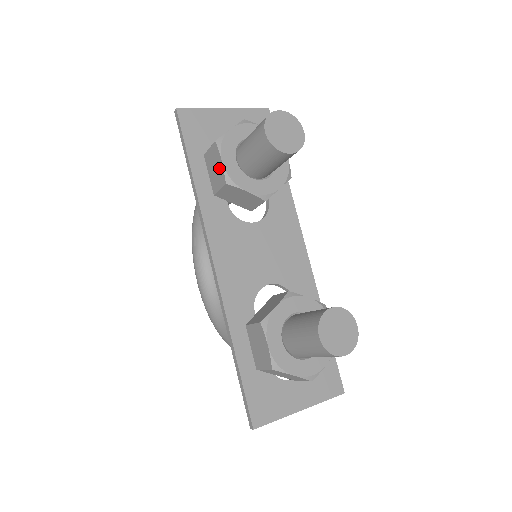
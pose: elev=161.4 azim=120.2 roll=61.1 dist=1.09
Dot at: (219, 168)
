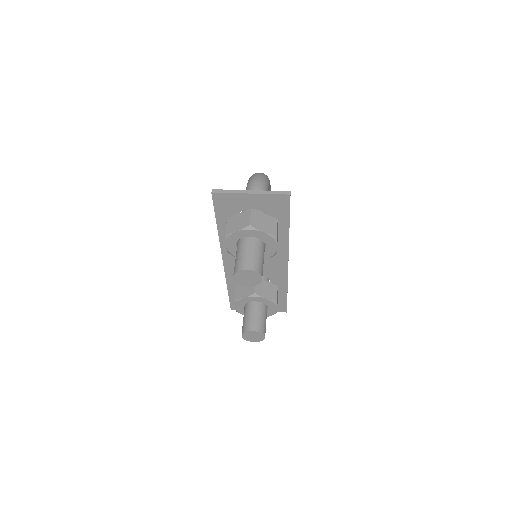
Dot at: occluded
